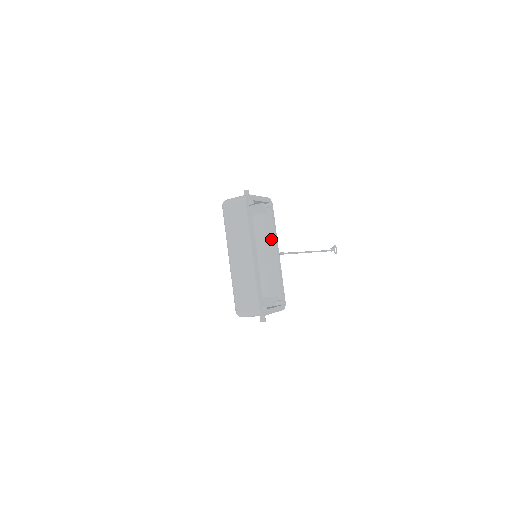
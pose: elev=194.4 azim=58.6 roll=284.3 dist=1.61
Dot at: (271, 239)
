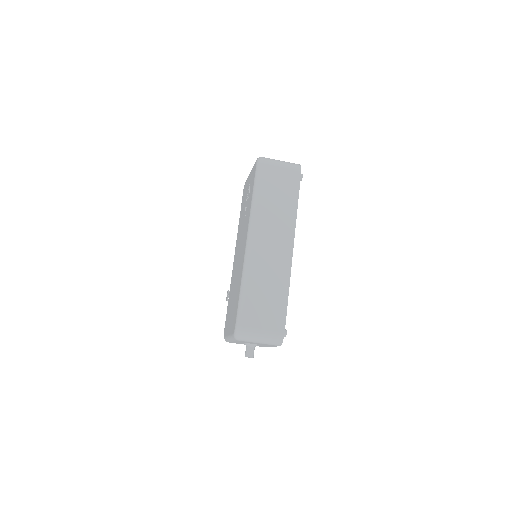
Dot at: occluded
